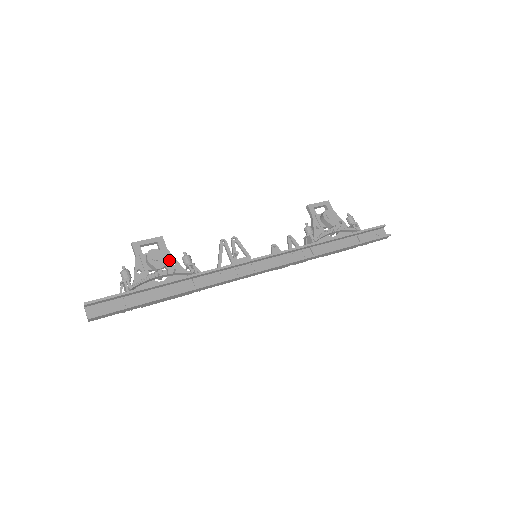
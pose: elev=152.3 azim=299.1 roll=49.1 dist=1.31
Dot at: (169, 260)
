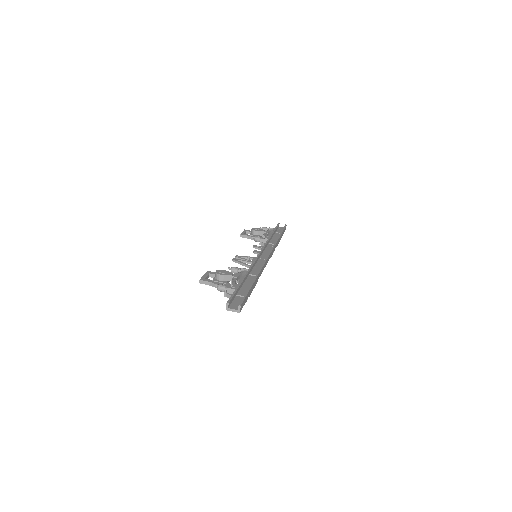
Dot at: occluded
